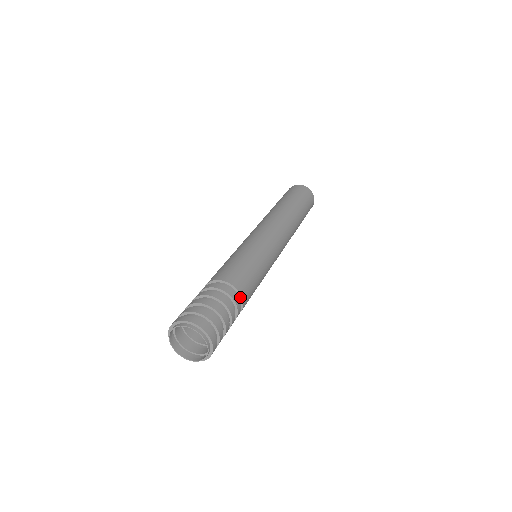
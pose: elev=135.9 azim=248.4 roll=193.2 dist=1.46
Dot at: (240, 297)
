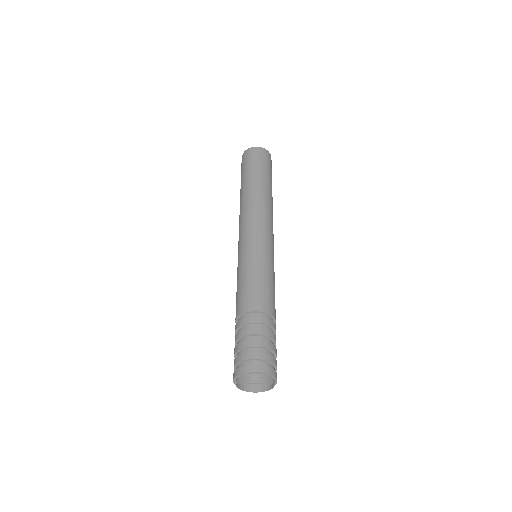
Dot at: (272, 318)
